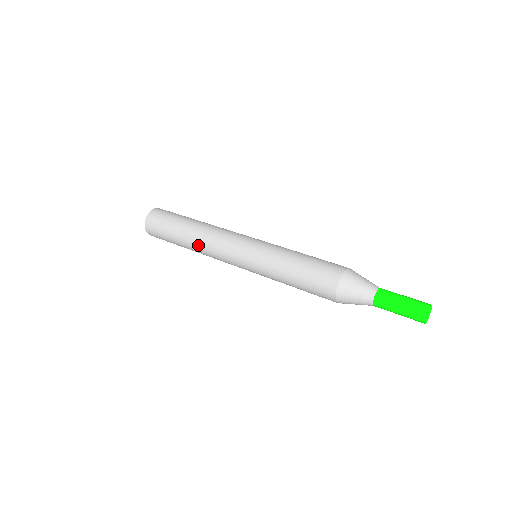
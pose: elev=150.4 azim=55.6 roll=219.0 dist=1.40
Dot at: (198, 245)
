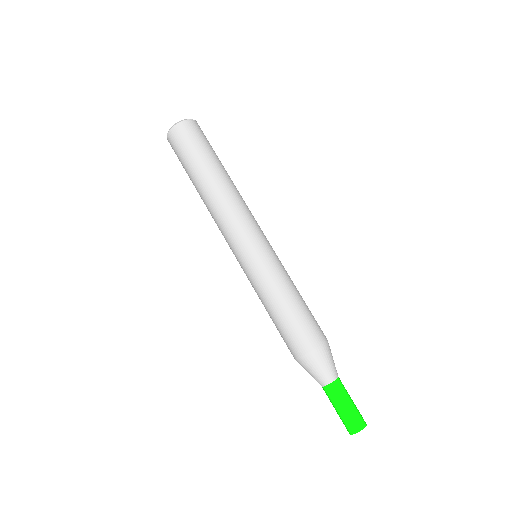
Dot at: occluded
